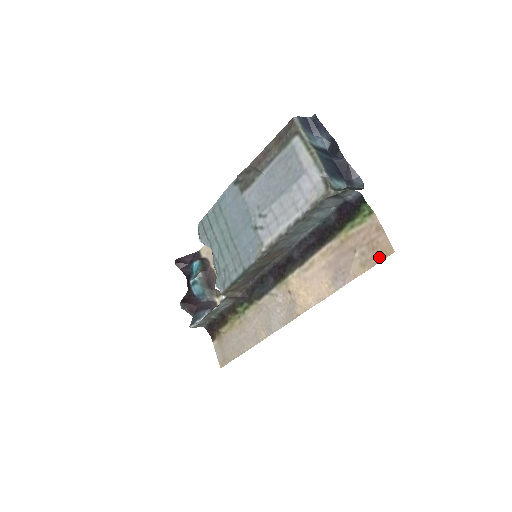
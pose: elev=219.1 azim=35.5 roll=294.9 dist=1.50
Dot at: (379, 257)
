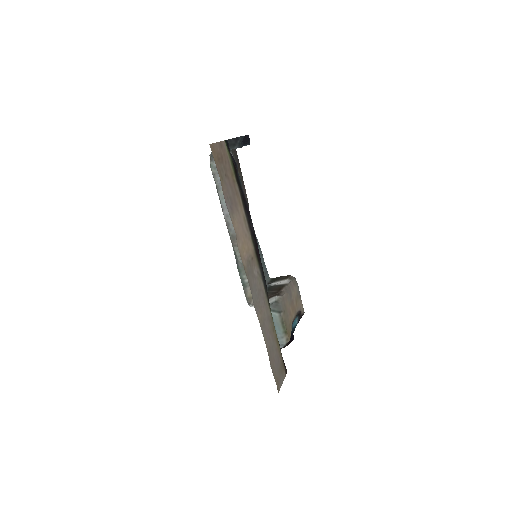
Dot at: (215, 159)
